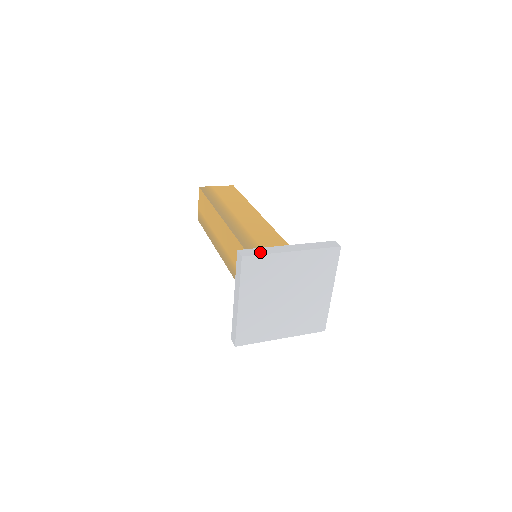
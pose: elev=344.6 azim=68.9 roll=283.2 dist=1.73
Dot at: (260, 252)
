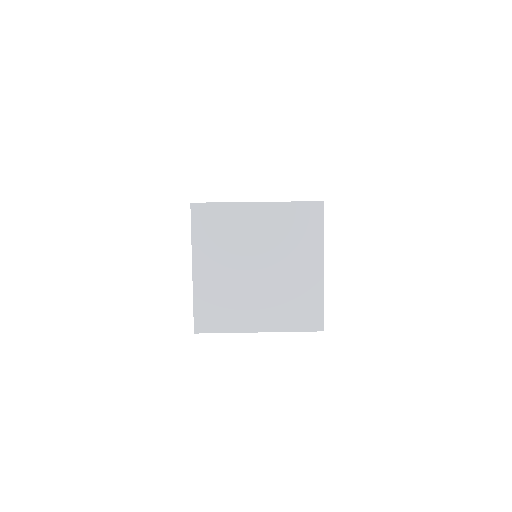
Dot at: (216, 202)
